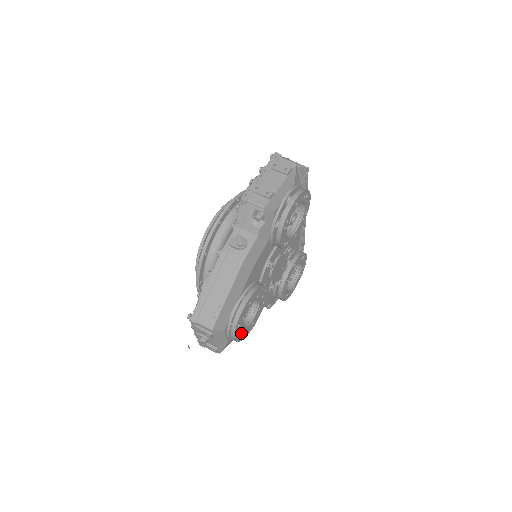
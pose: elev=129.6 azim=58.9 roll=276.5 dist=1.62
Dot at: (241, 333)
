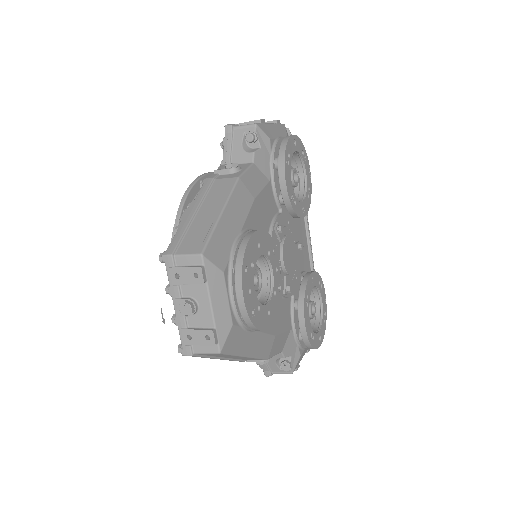
Dot at: (252, 303)
